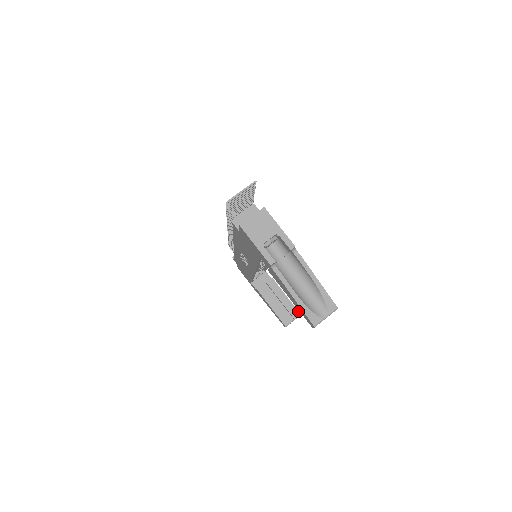
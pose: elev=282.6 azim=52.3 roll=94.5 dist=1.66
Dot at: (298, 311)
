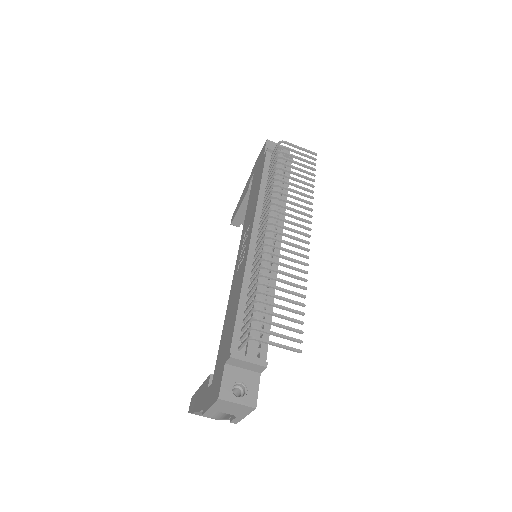
Dot at: occluded
